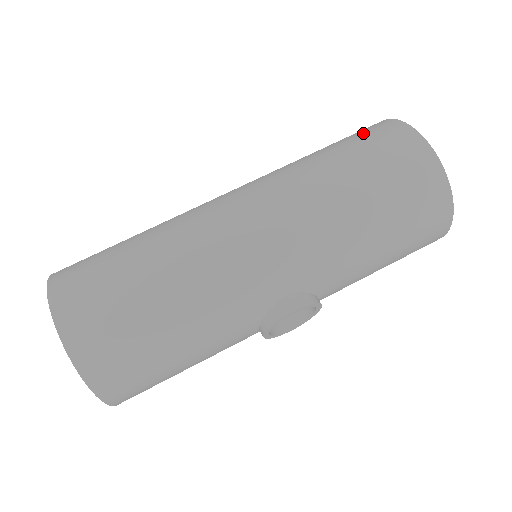
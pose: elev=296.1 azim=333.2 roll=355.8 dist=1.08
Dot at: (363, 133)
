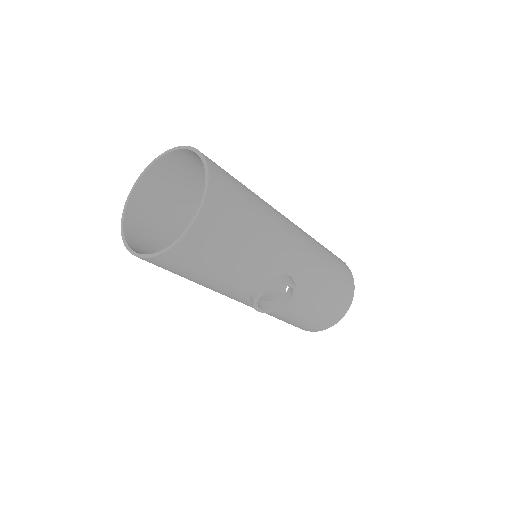
Dot at: occluded
